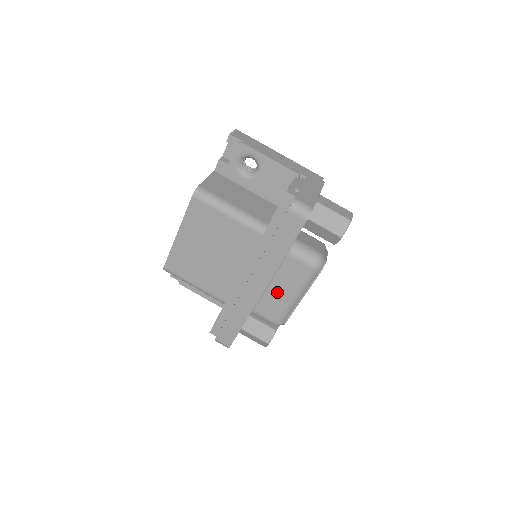
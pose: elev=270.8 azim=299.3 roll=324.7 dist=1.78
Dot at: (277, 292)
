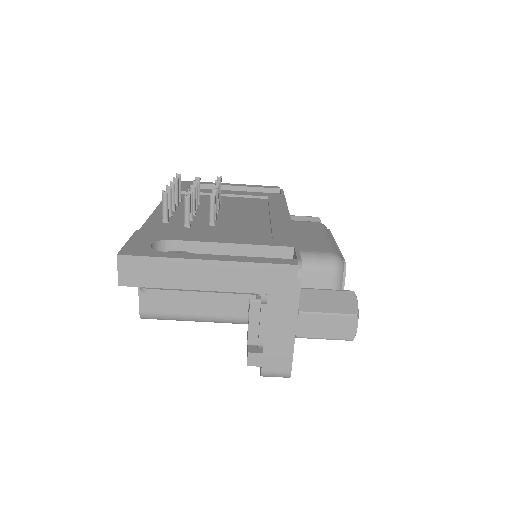
Dot at: occluded
